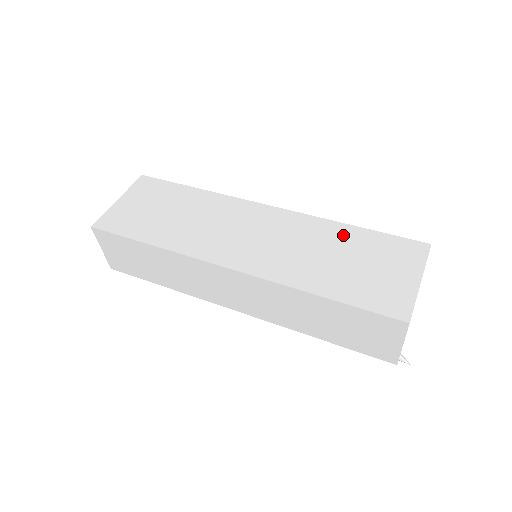
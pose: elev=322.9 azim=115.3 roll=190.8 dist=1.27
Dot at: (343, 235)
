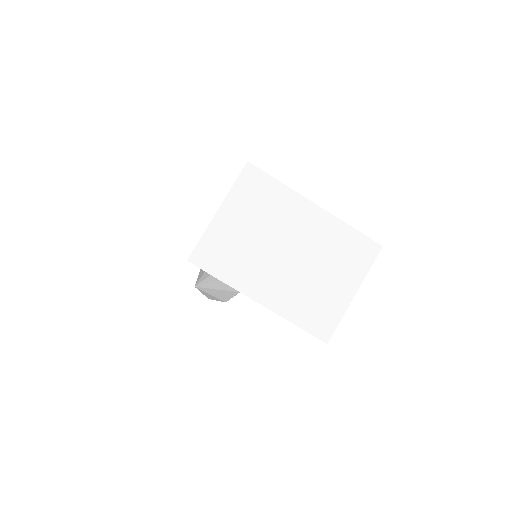
Dot at: occluded
